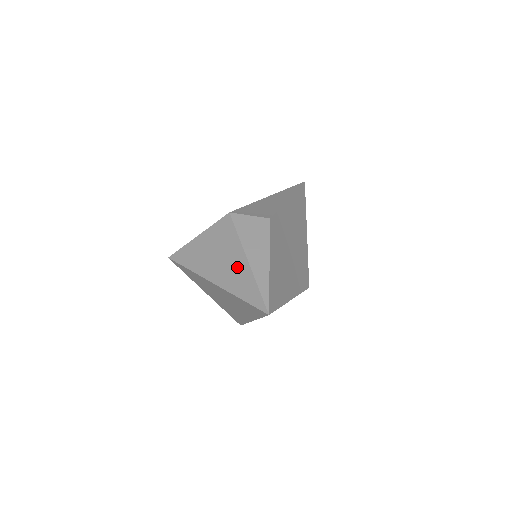
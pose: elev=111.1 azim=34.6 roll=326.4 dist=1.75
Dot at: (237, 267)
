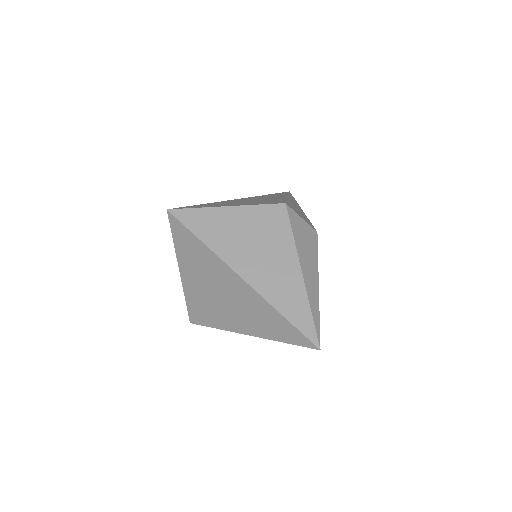
Dot at: (285, 274)
